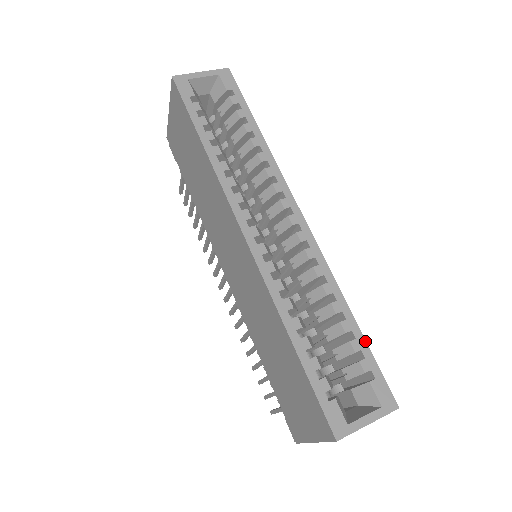
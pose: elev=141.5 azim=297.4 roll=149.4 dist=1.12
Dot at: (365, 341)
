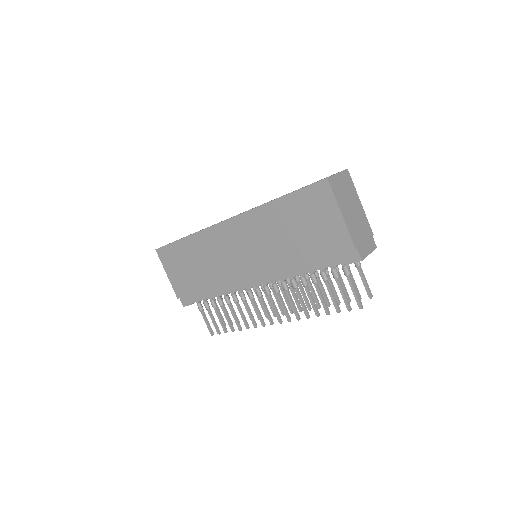
Dot at: occluded
